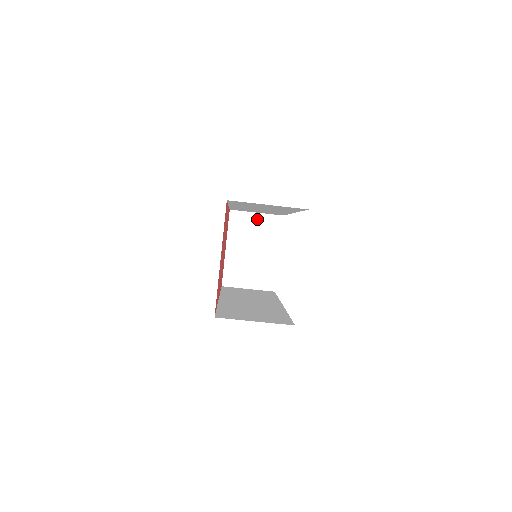
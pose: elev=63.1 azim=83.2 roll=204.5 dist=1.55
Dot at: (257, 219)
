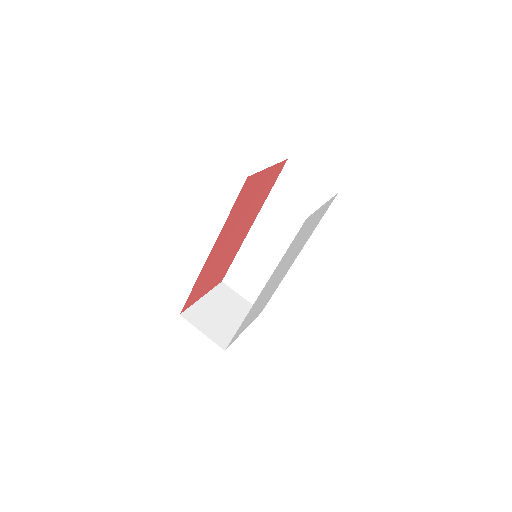
Dot at: (240, 300)
